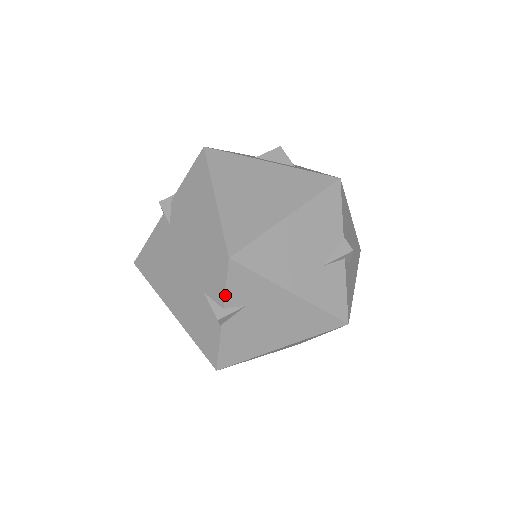
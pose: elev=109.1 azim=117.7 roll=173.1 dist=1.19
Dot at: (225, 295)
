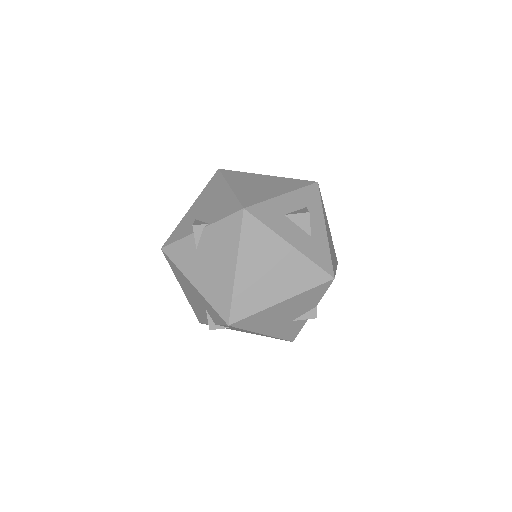
Dot at: occluded
